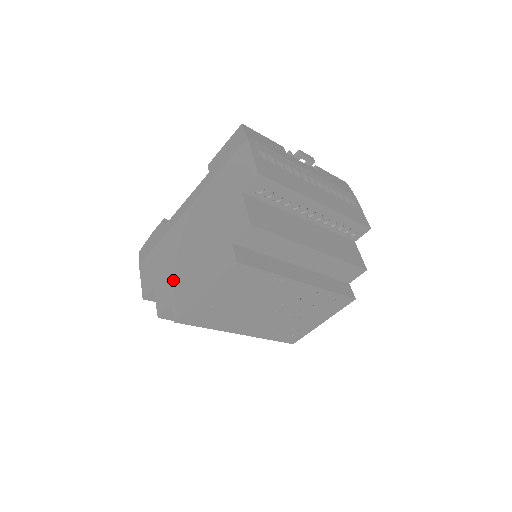
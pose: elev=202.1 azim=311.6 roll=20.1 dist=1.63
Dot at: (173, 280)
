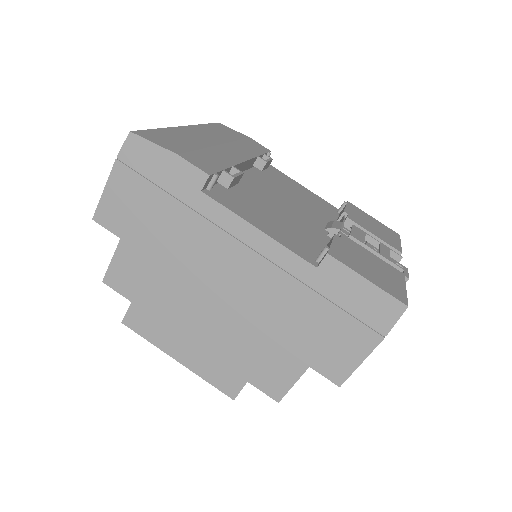
Dot at: (155, 285)
